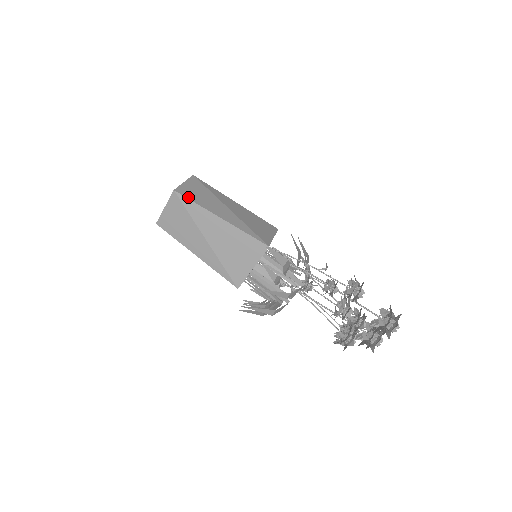
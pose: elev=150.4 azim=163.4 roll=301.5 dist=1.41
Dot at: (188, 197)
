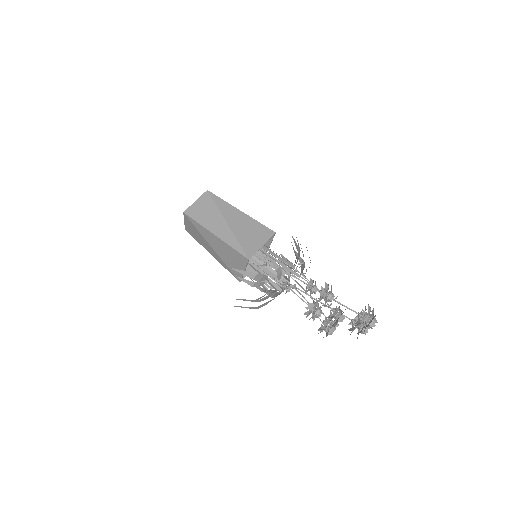
Dot at: (193, 217)
